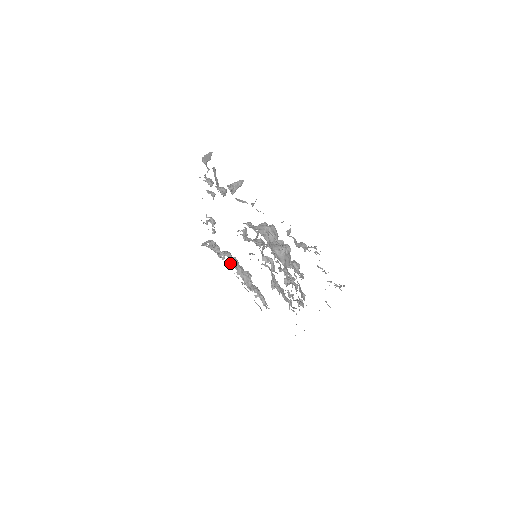
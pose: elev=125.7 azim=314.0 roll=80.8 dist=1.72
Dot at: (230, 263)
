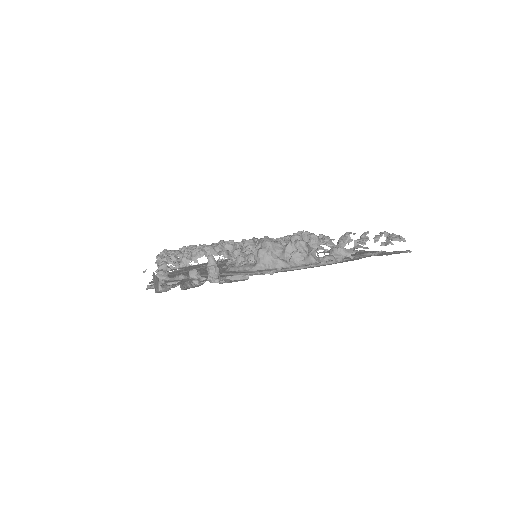
Dot at: occluded
